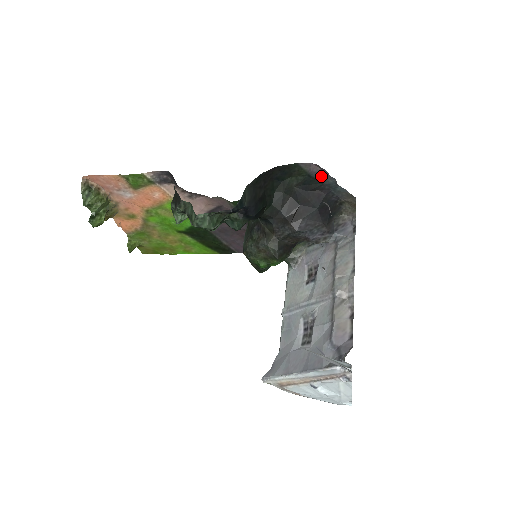
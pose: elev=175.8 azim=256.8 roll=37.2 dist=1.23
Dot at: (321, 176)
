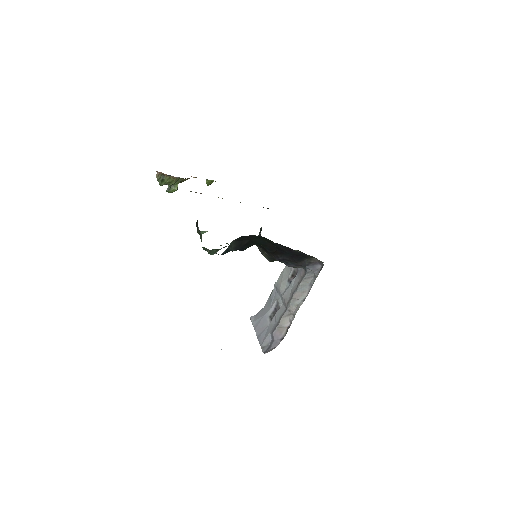
Dot at: occluded
